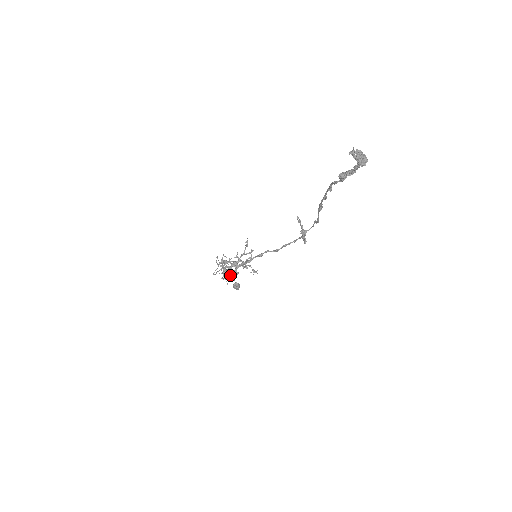
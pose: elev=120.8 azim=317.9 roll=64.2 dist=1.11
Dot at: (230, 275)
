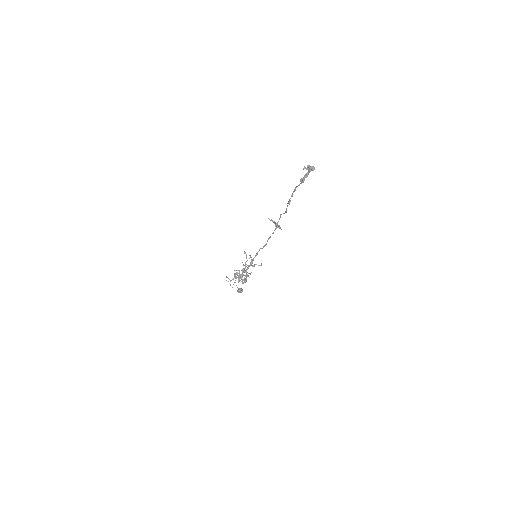
Dot at: (246, 278)
